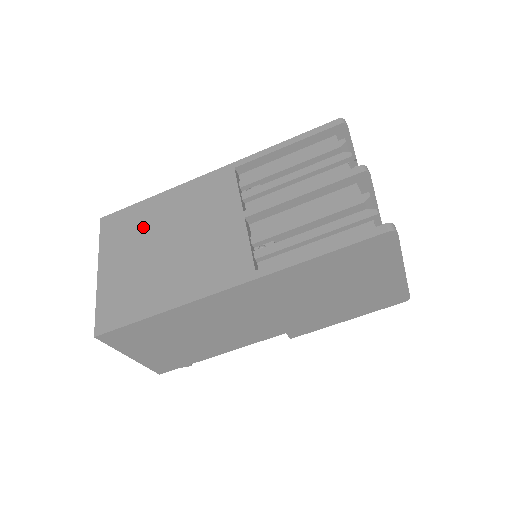
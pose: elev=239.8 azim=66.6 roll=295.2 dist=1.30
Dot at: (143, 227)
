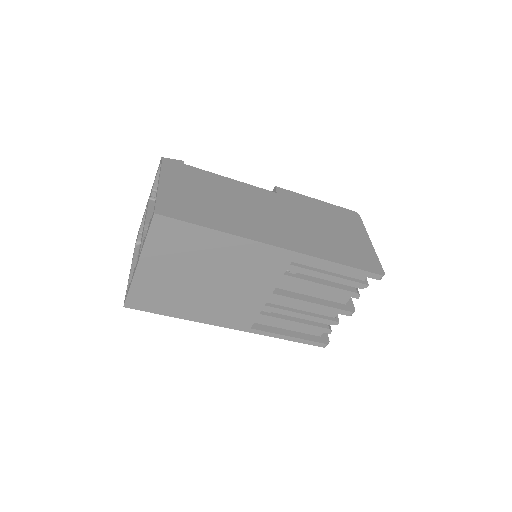
Dot at: (194, 254)
